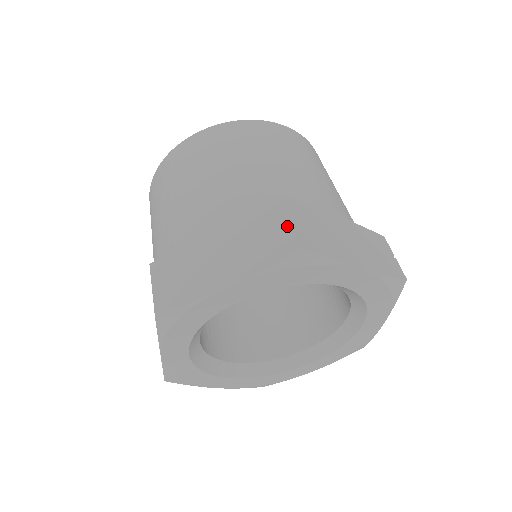
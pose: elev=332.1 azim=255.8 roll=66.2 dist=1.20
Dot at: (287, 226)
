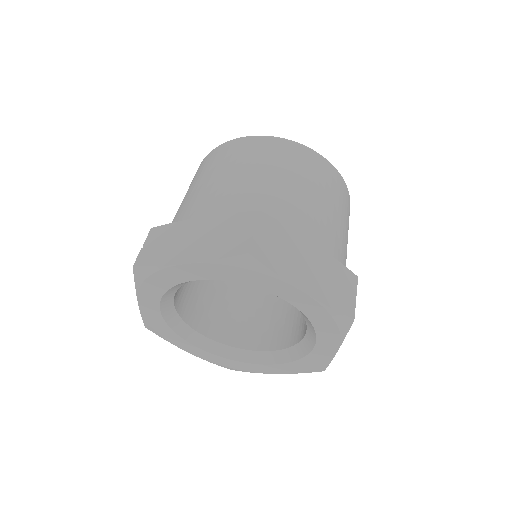
Dot at: (249, 233)
